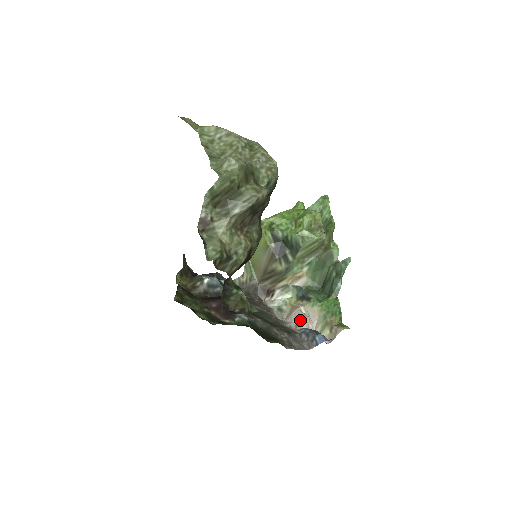
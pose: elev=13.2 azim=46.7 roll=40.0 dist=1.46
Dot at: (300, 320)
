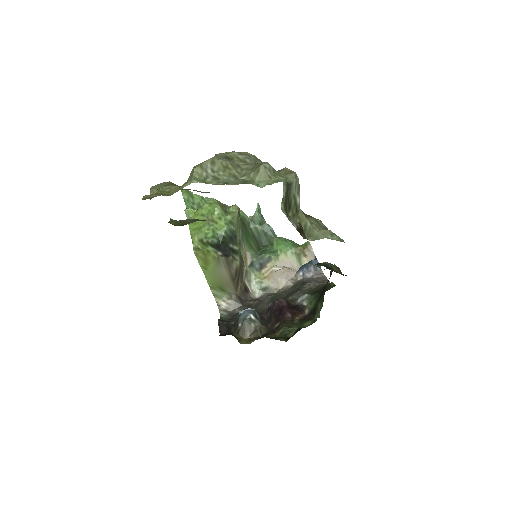
Dot at: (288, 274)
